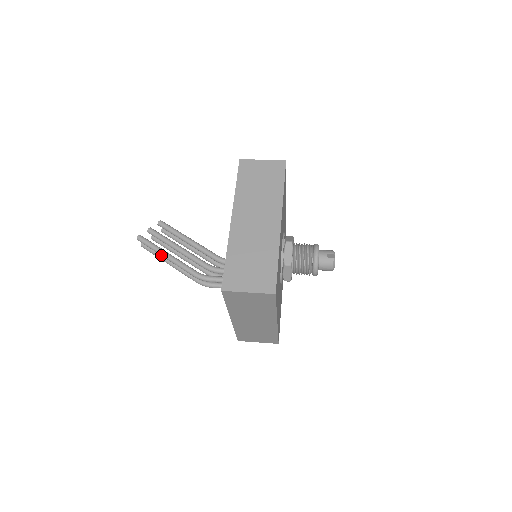
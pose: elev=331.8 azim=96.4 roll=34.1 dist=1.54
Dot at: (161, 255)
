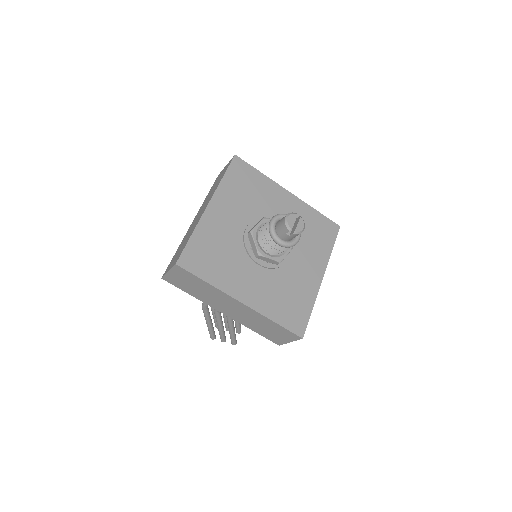
Dot at: occluded
